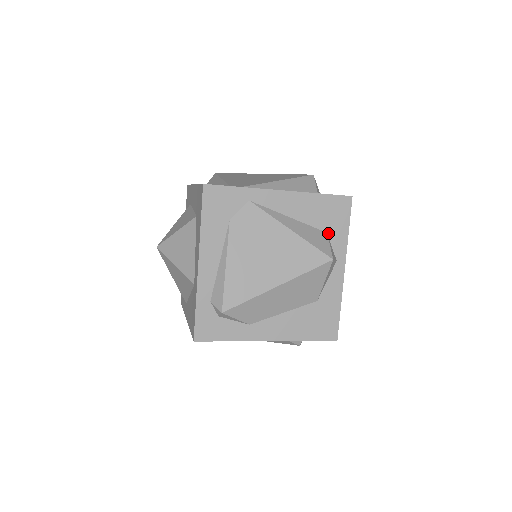
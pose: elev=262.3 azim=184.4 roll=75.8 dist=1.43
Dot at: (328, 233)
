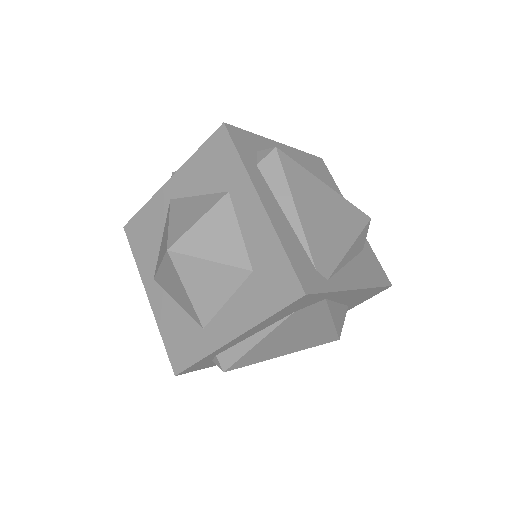
Dot at: (349, 306)
